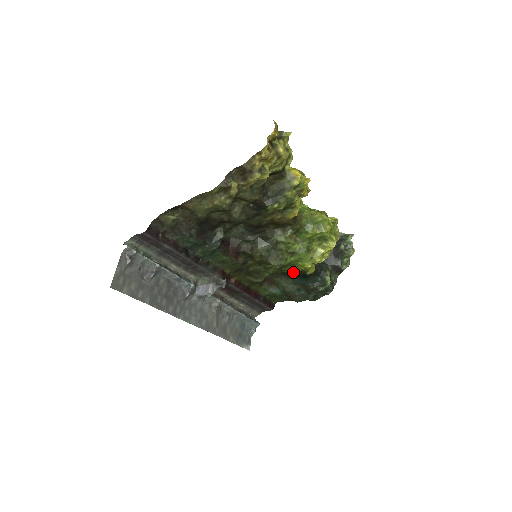
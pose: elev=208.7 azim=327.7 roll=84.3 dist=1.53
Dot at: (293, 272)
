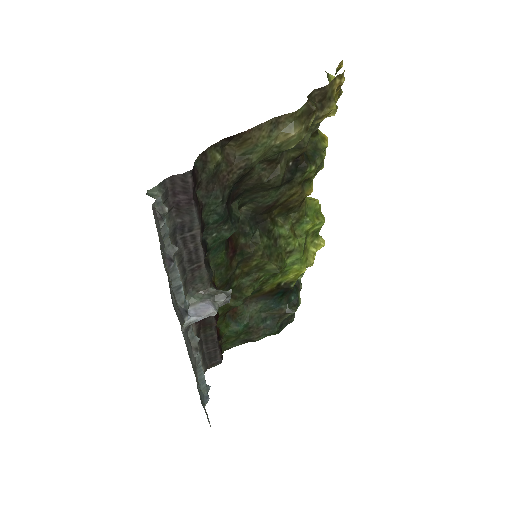
Dot at: (275, 287)
